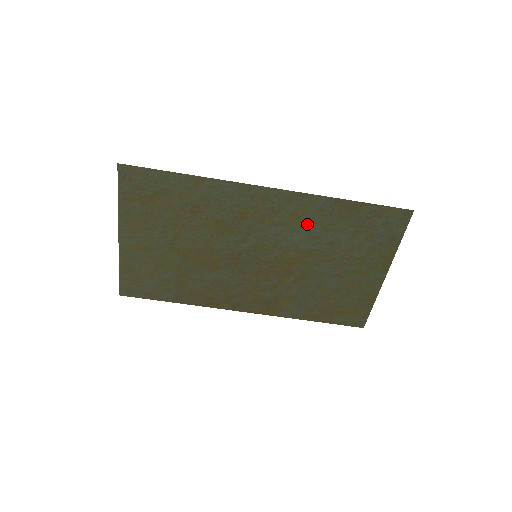
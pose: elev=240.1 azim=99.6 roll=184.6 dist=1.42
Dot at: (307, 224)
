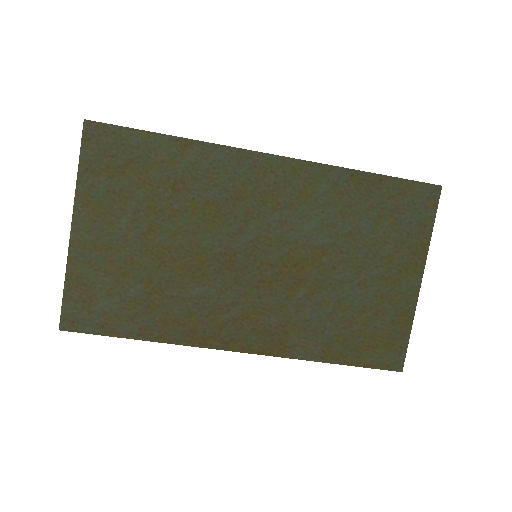
Dot at: (319, 206)
